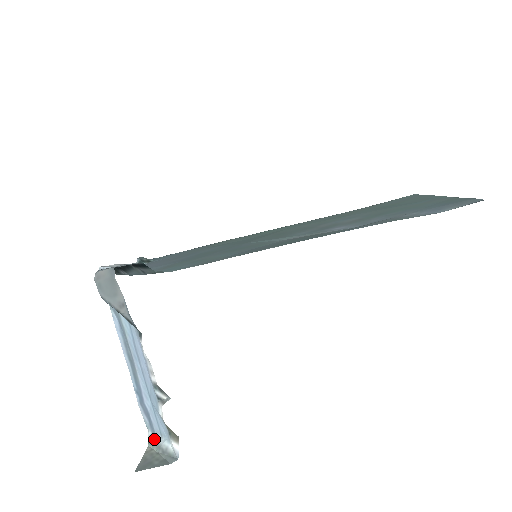
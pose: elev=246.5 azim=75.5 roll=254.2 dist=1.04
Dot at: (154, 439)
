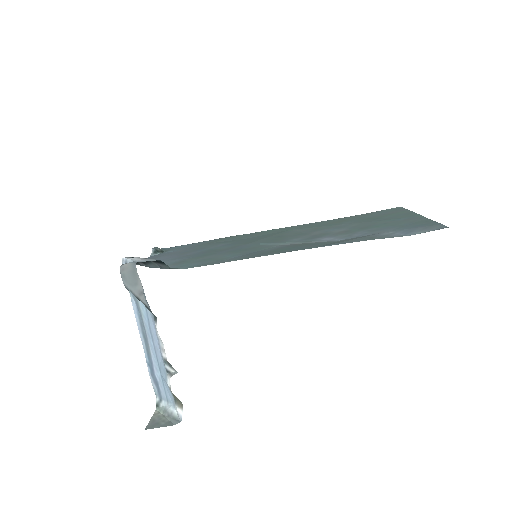
Dot at: (161, 404)
